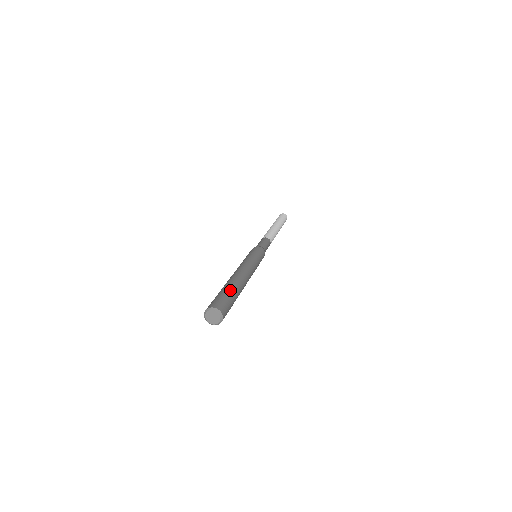
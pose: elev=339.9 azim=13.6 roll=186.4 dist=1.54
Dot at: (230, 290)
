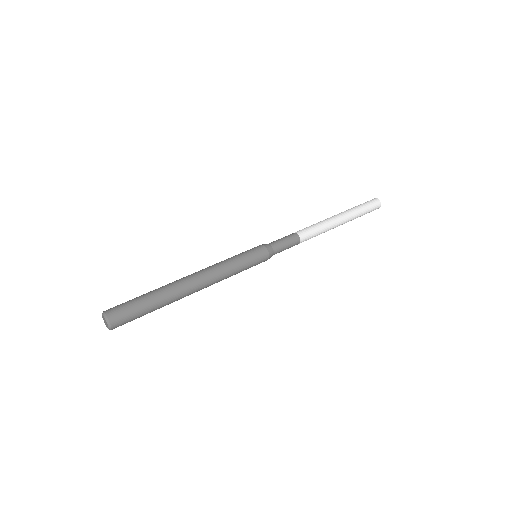
Dot at: (153, 307)
